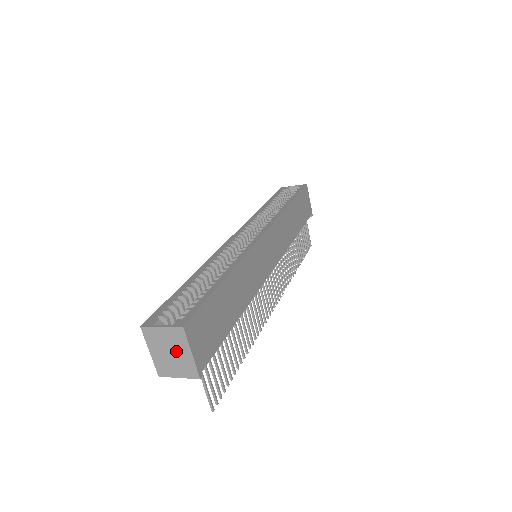
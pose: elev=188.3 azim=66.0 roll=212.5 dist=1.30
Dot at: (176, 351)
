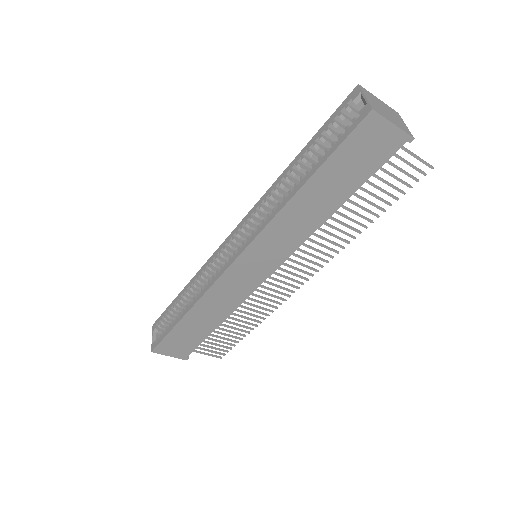
Dot at: occluded
